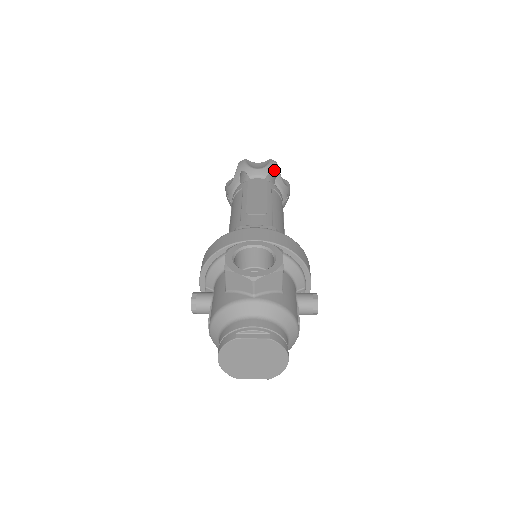
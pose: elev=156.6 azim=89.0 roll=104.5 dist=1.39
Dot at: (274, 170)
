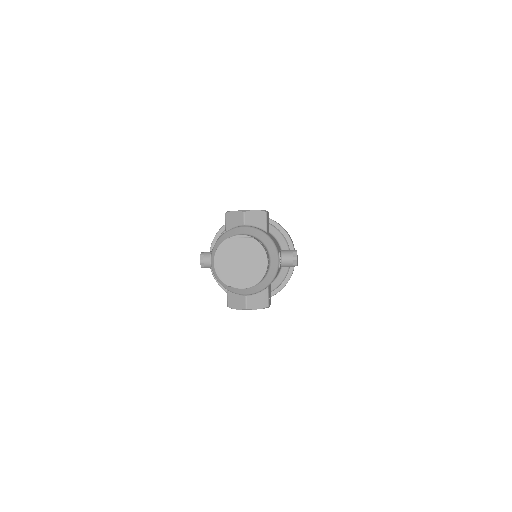
Dot at: occluded
